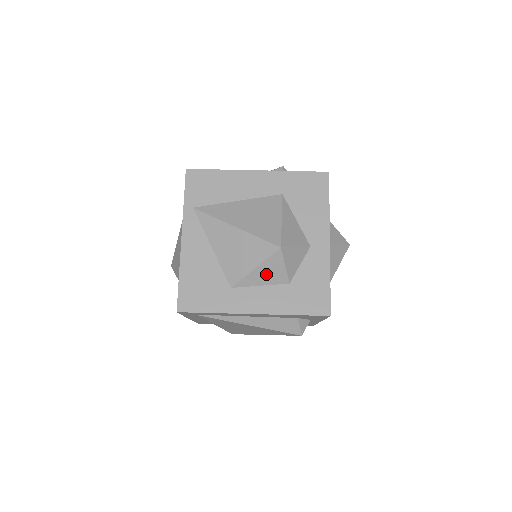
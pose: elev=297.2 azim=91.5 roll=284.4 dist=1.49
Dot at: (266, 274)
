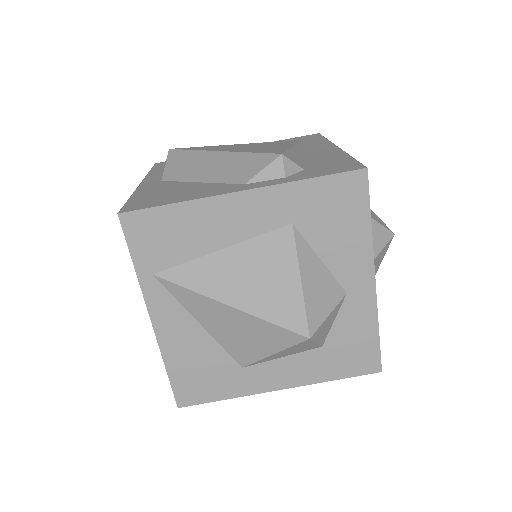
Dot at: (289, 352)
